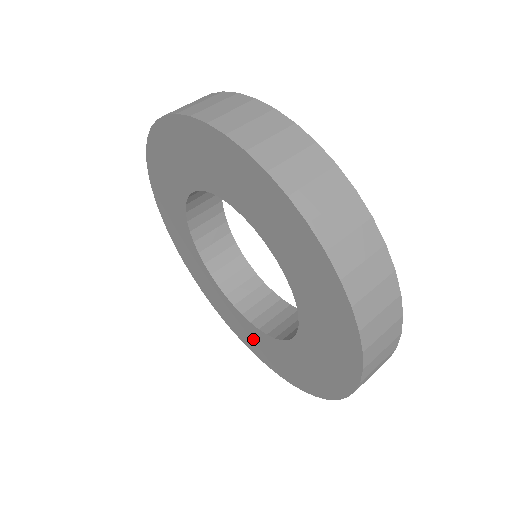
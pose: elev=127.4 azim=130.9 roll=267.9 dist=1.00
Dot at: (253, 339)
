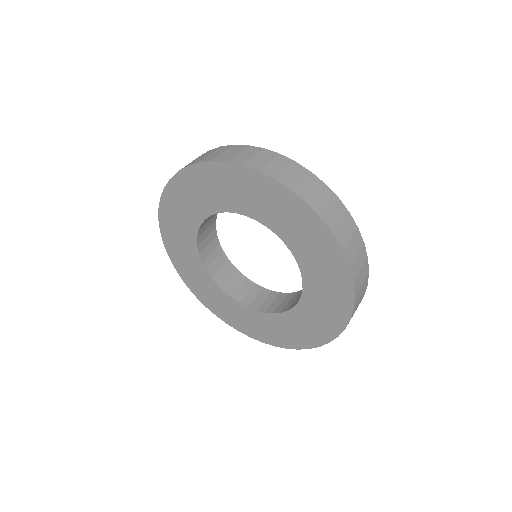
Dot at: (215, 299)
